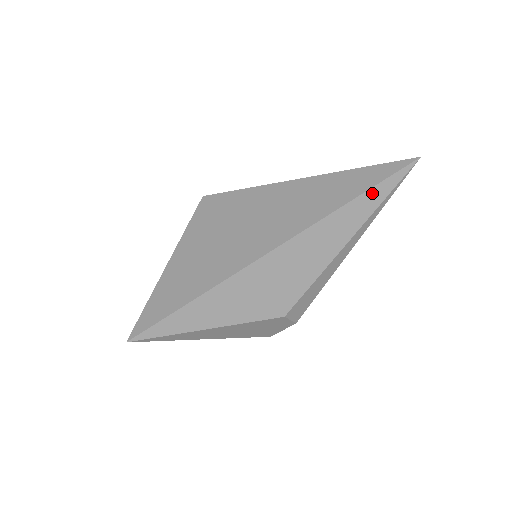
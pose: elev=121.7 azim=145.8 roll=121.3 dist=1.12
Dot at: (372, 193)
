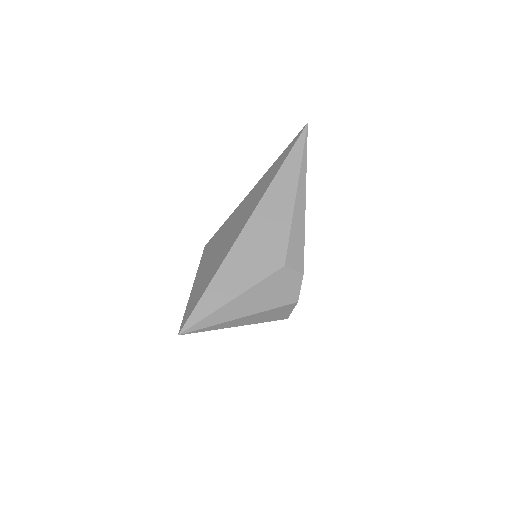
Dot at: (291, 158)
